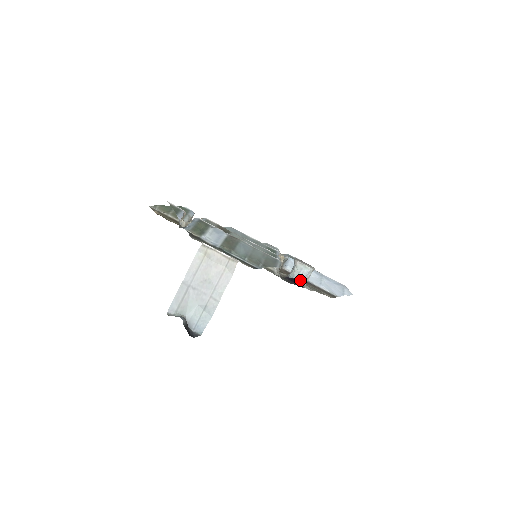
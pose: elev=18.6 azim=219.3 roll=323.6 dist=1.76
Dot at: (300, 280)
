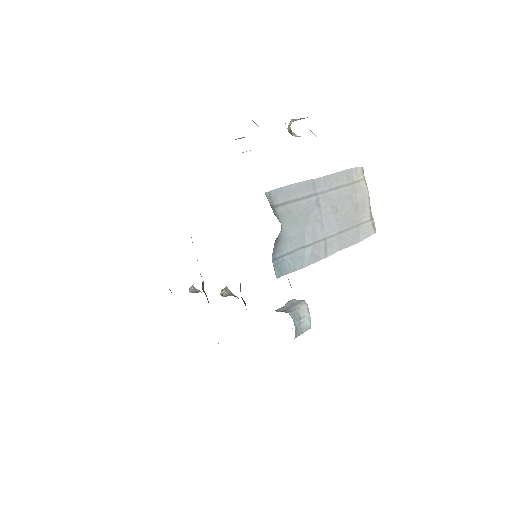
Dot at: (296, 328)
